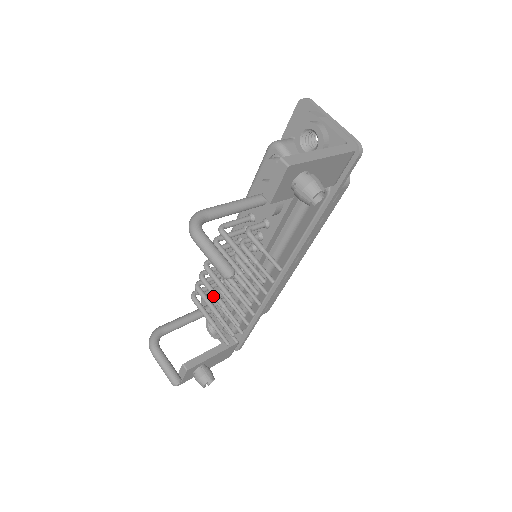
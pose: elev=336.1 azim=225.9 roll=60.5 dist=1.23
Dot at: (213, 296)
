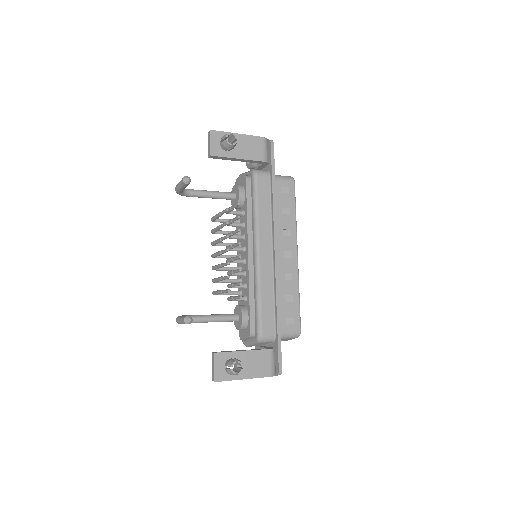
Dot at: (217, 266)
